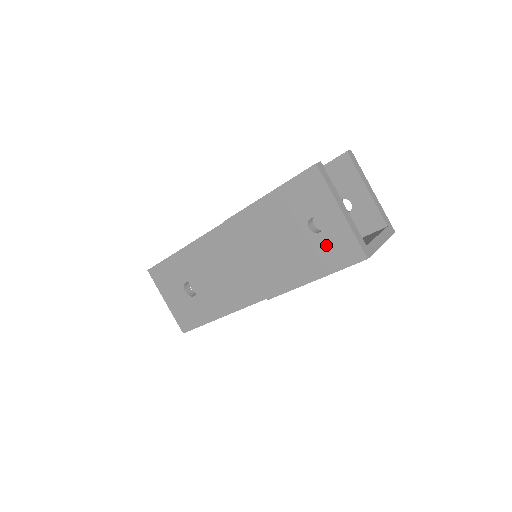
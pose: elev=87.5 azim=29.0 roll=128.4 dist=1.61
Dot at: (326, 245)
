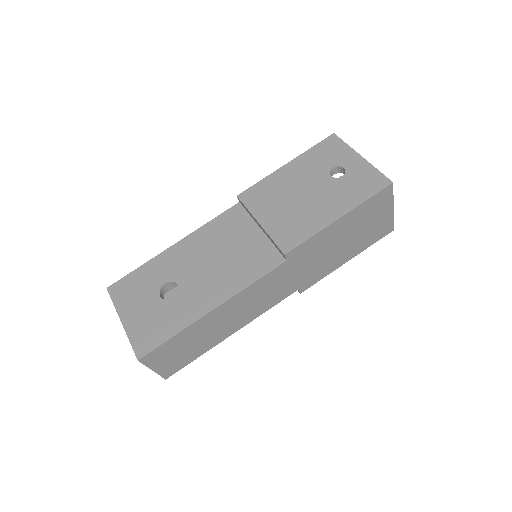
Dot at: (350, 184)
